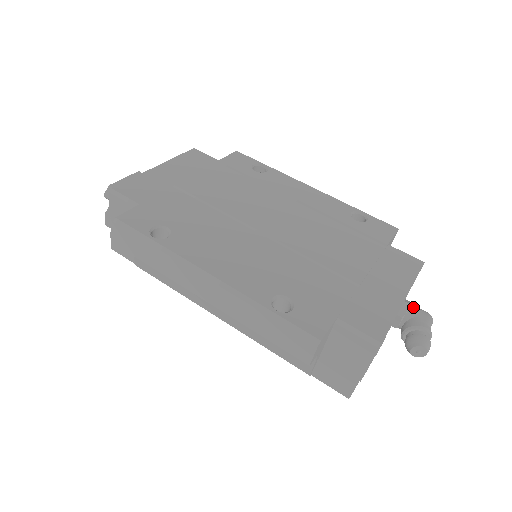
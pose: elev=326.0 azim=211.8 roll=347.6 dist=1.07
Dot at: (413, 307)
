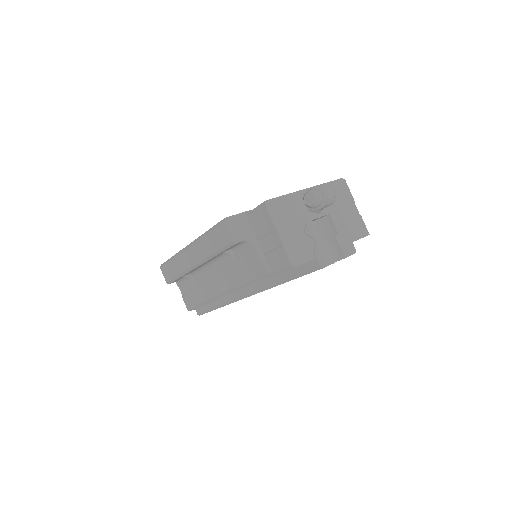
Dot at: occluded
